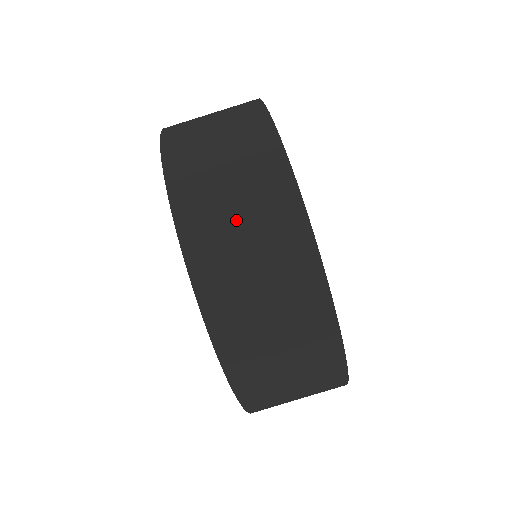
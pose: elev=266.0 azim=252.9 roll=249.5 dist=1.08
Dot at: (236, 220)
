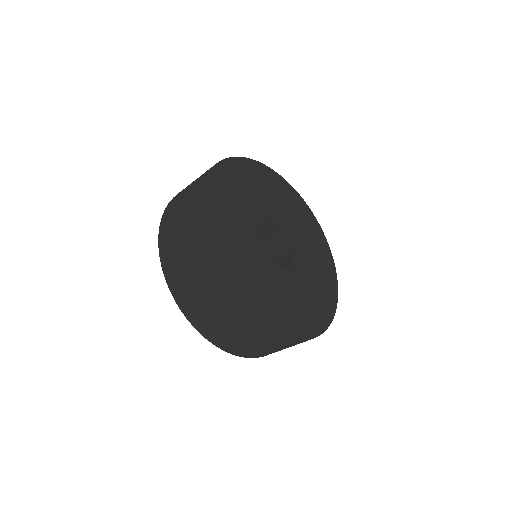
Dot at: (258, 348)
